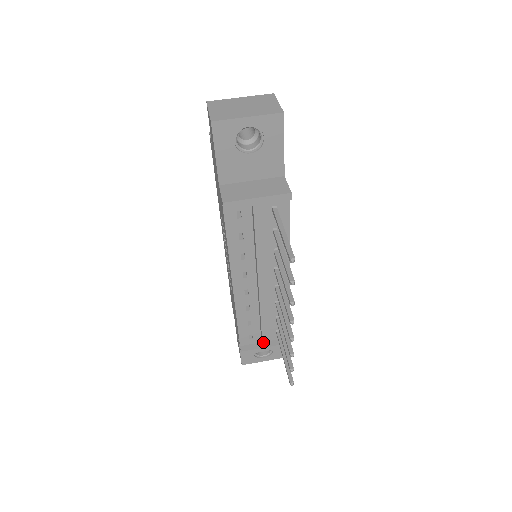
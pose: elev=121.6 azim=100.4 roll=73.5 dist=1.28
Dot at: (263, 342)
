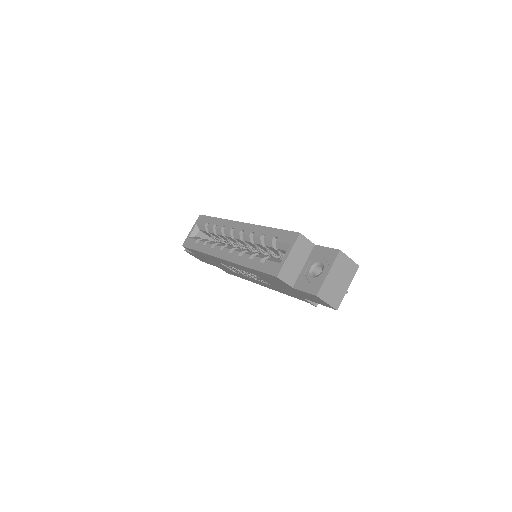
Dot at: occluded
